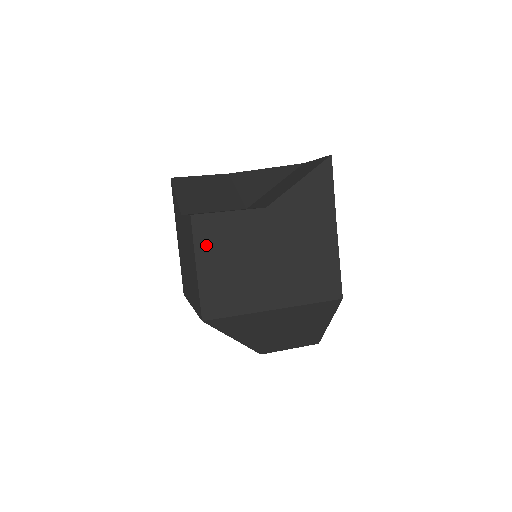
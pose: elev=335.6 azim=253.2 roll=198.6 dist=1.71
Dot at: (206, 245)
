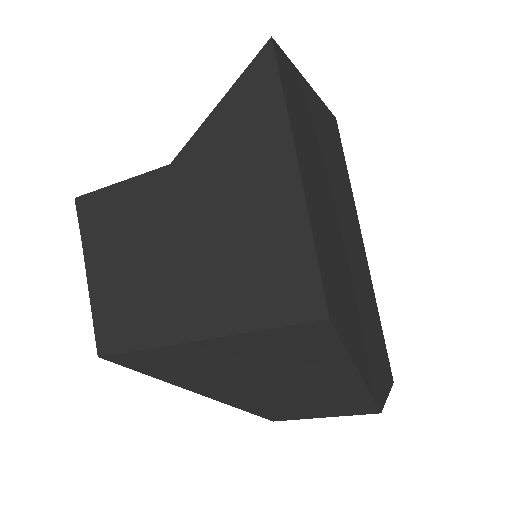
Dot at: (96, 239)
